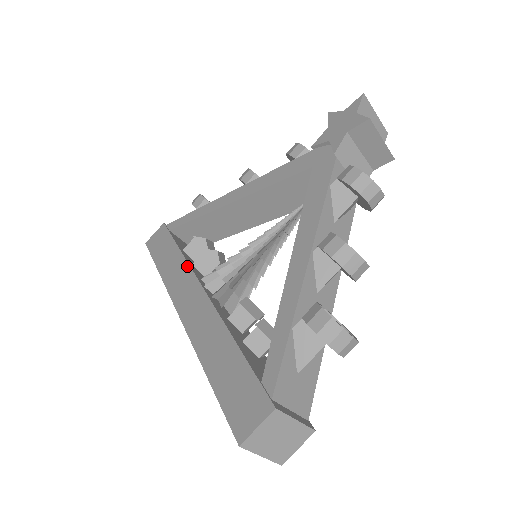
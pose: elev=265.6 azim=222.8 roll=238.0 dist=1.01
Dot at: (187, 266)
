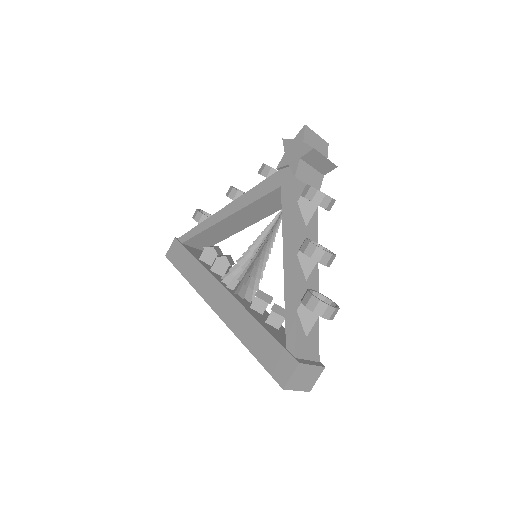
Dot at: (208, 273)
